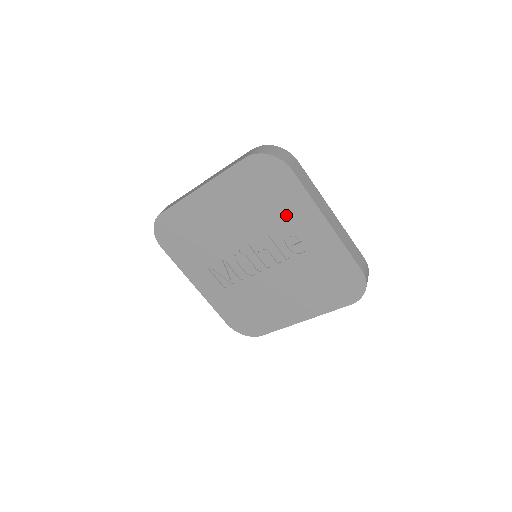
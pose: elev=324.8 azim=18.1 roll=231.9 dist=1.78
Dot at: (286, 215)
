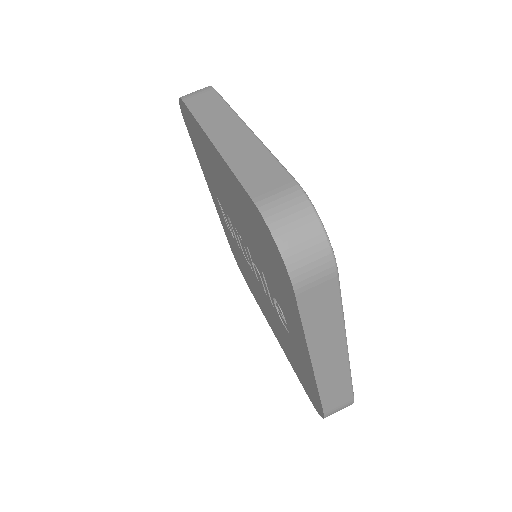
Dot at: (279, 295)
